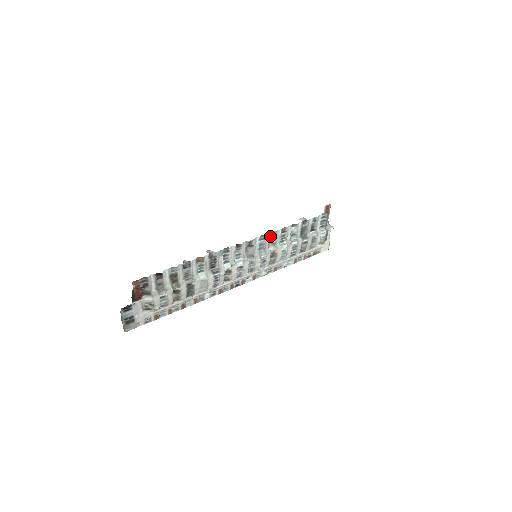
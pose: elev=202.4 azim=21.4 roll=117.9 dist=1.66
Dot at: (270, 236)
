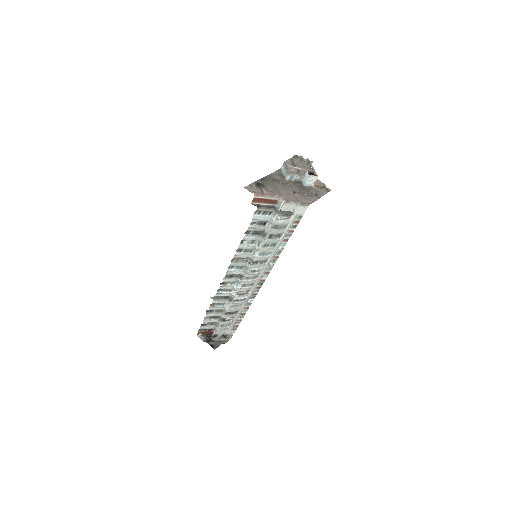
Dot at: (235, 261)
